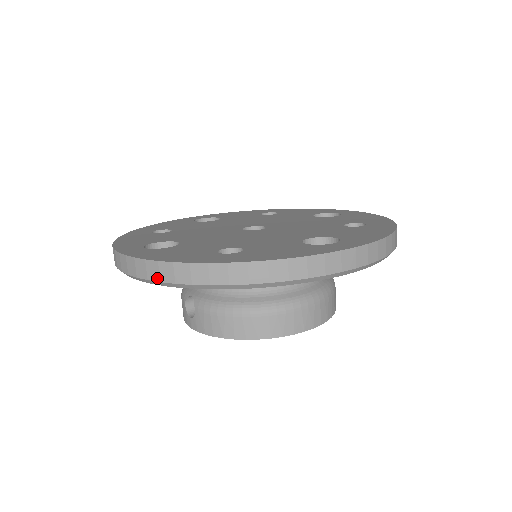
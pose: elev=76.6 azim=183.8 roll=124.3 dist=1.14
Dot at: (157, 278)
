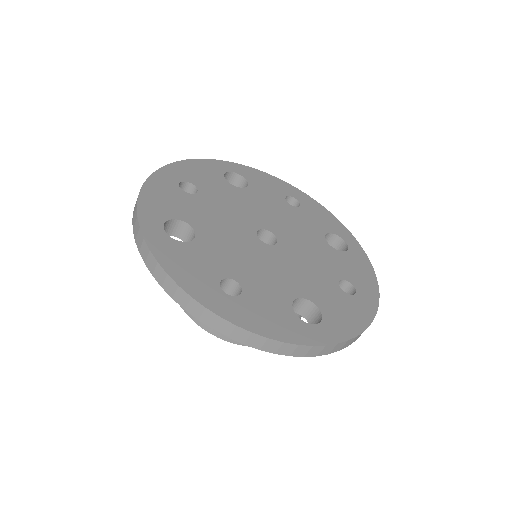
Dot at: (160, 282)
